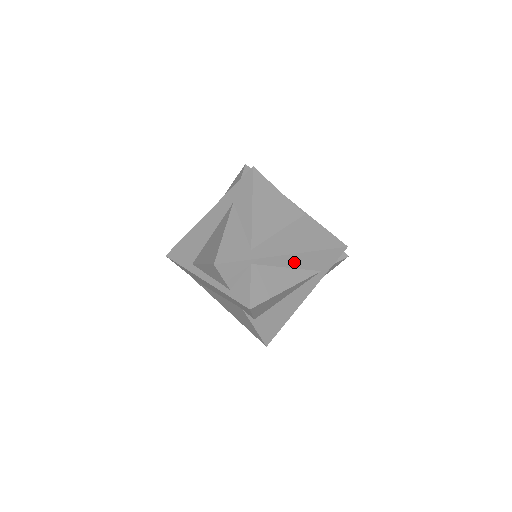
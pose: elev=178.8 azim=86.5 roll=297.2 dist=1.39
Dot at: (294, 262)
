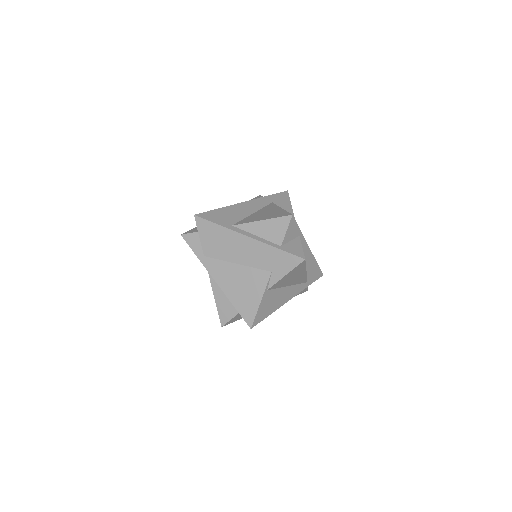
Dot at: (307, 259)
